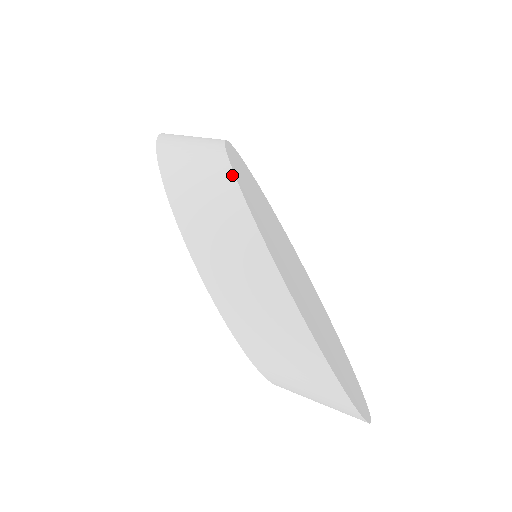
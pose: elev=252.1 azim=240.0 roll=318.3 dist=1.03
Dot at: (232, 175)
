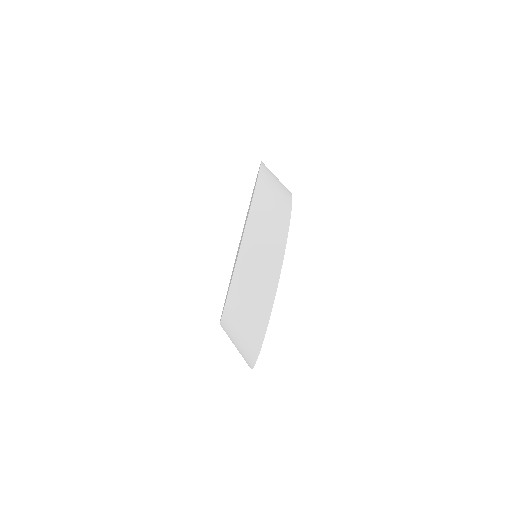
Dot at: (290, 210)
